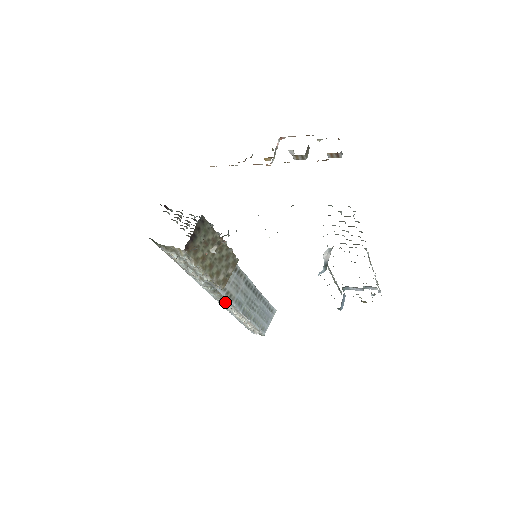
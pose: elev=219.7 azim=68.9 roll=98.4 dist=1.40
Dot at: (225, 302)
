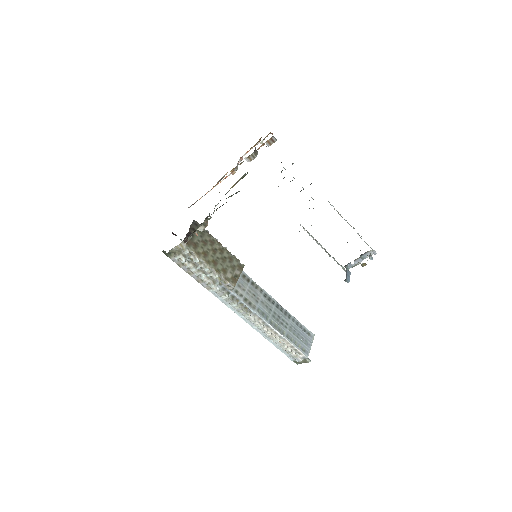
Dot at: (249, 313)
